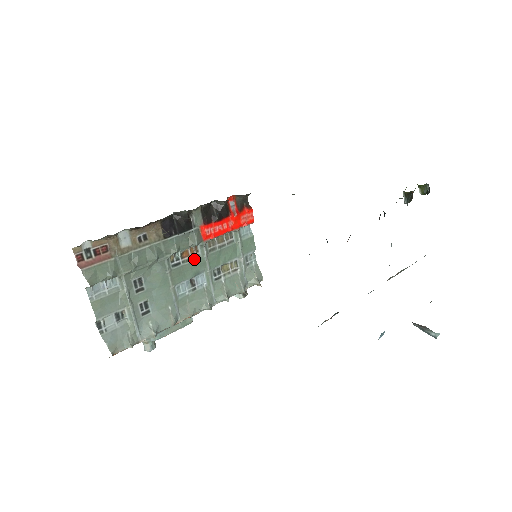
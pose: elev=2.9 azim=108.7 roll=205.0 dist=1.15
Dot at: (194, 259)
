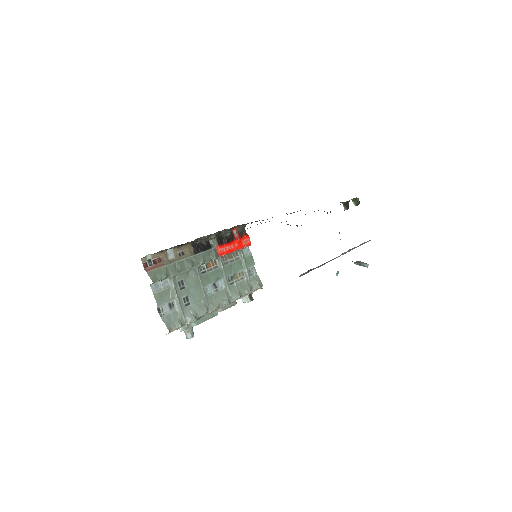
Dot at: (215, 269)
